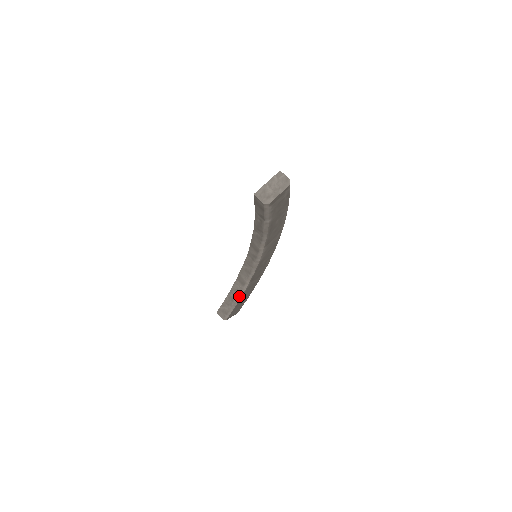
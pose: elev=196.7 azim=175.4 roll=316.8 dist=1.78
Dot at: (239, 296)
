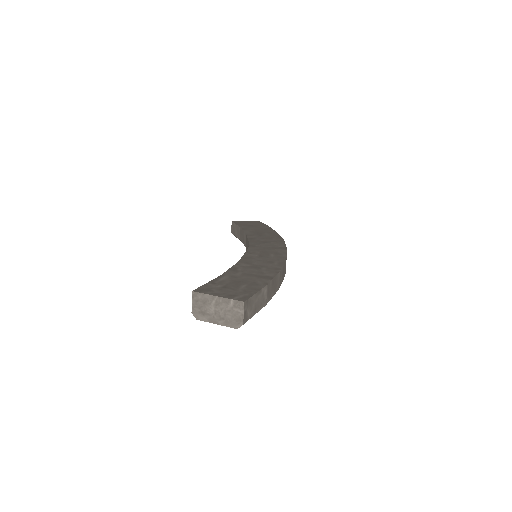
Dot at: occluded
